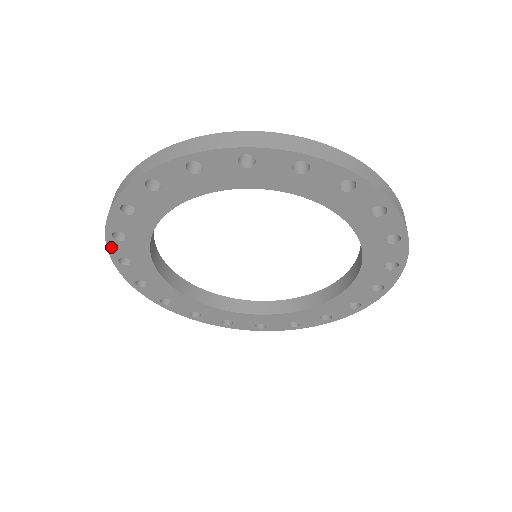
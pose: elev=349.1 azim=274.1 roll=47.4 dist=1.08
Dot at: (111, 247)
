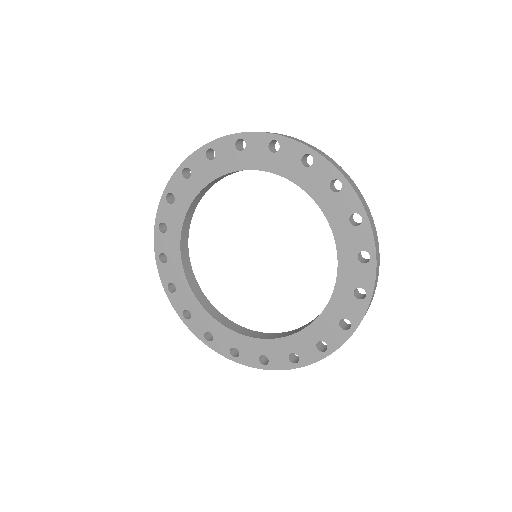
Dot at: (156, 241)
